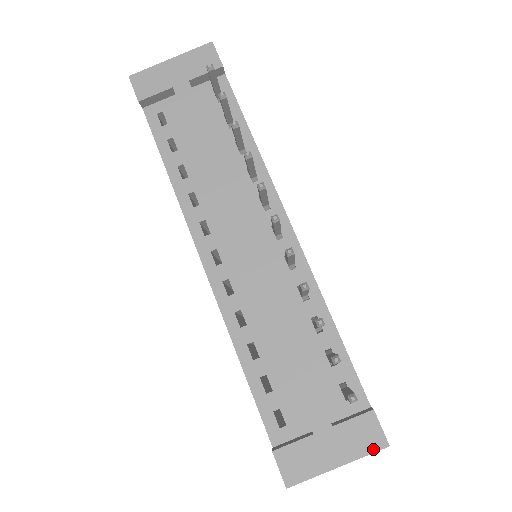
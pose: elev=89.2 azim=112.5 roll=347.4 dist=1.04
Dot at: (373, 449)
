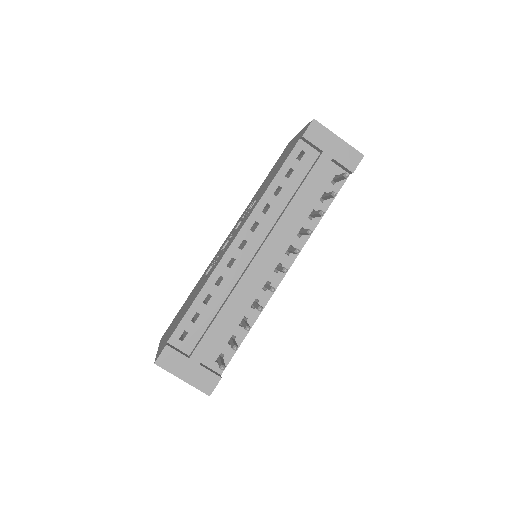
Dot at: (203, 390)
